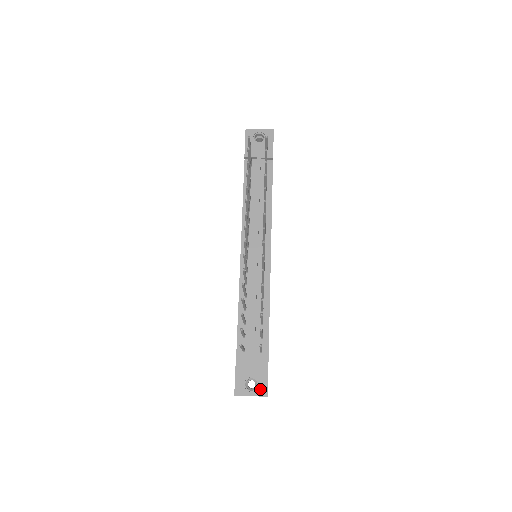
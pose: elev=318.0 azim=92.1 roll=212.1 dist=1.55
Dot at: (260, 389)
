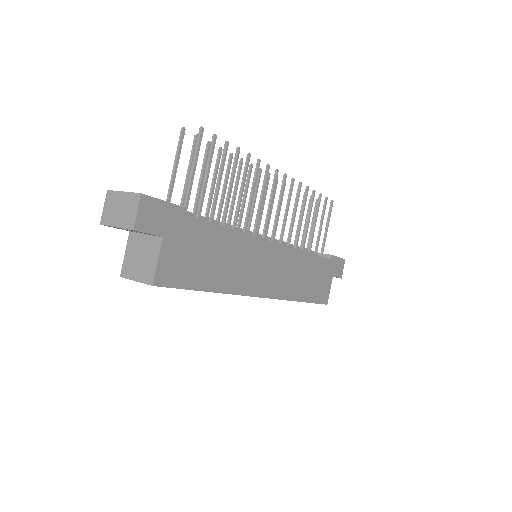
Dot at: occluded
